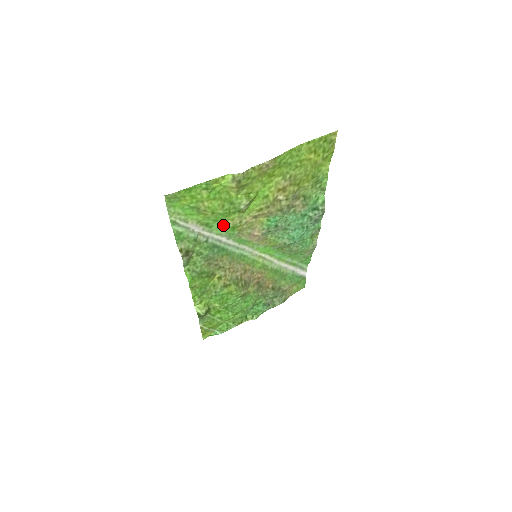
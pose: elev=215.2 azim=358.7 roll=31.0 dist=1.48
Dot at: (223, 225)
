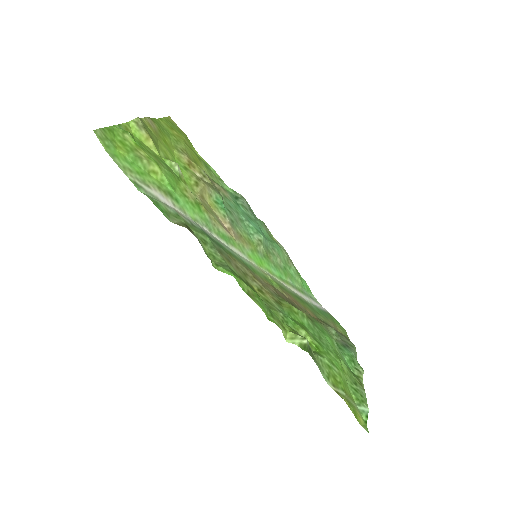
Dot at: (185, 199)
